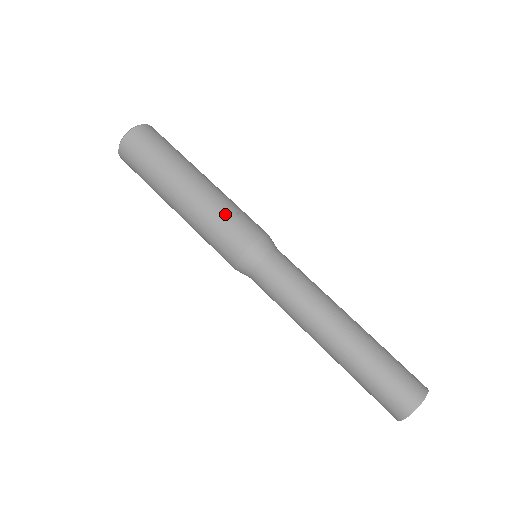
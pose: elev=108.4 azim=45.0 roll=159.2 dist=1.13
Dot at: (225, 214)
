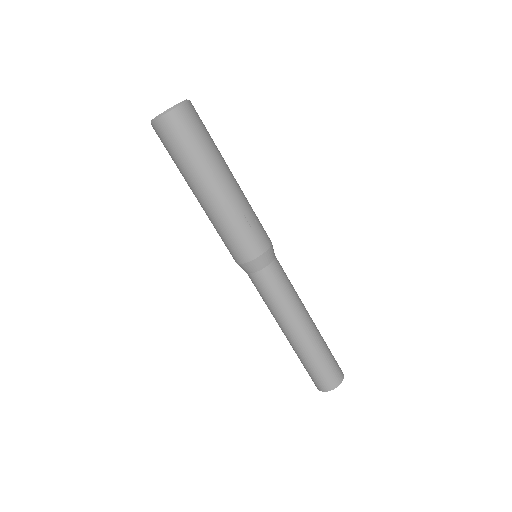
Dot at: (247, 221)
